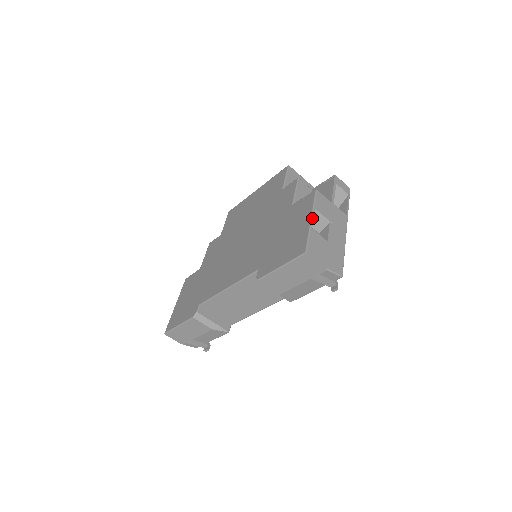
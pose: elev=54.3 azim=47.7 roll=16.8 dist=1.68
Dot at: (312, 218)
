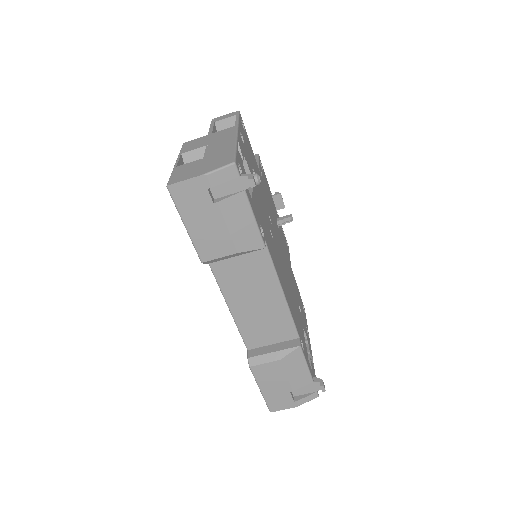
Dot at: (176, 161)
